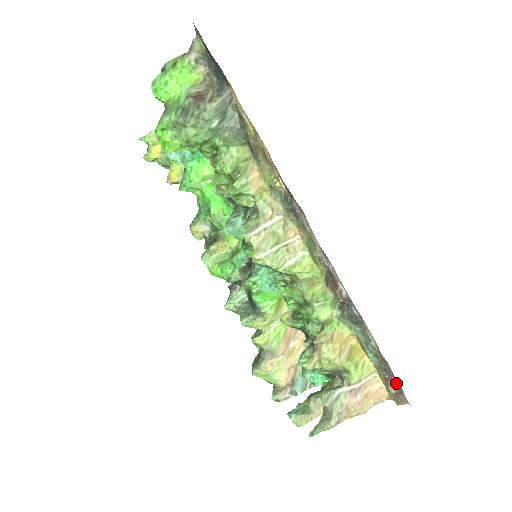
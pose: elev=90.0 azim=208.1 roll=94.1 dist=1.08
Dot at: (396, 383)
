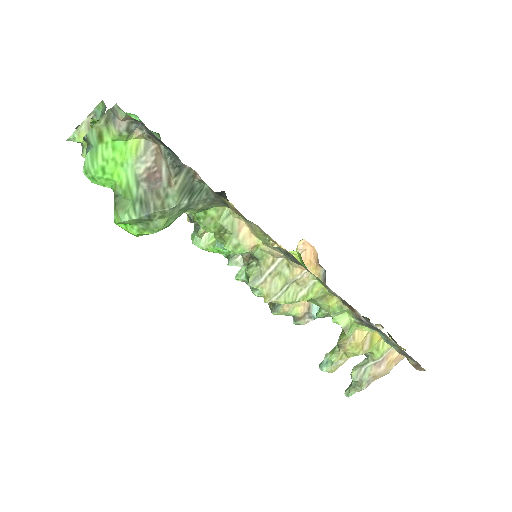
Dot at: (416, 362)
